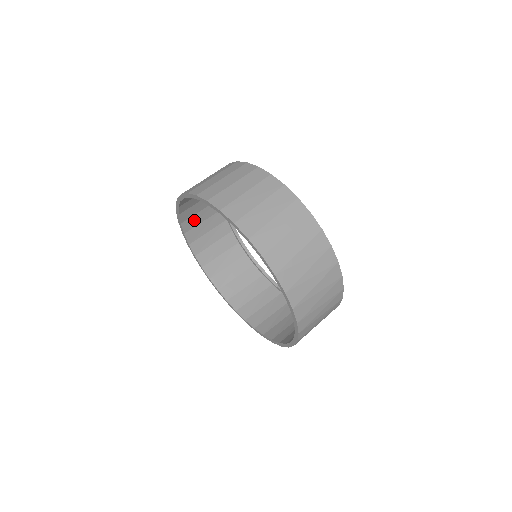
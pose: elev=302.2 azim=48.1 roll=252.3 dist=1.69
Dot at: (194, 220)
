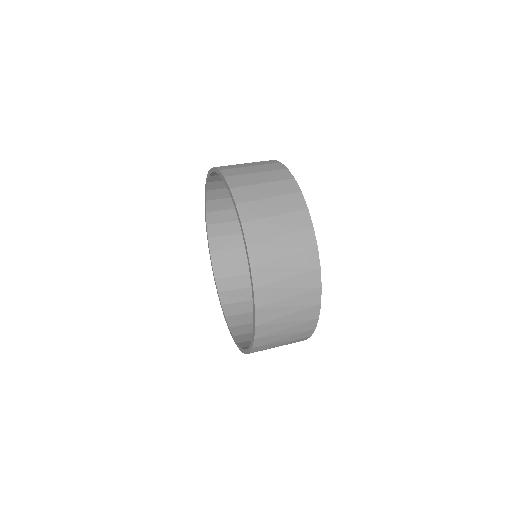
Dot at: (220, 204)
